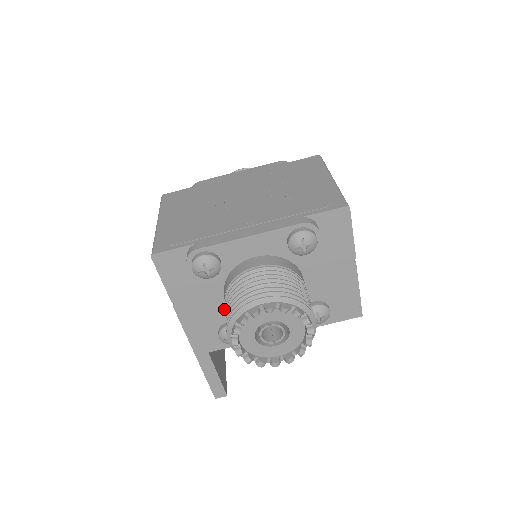
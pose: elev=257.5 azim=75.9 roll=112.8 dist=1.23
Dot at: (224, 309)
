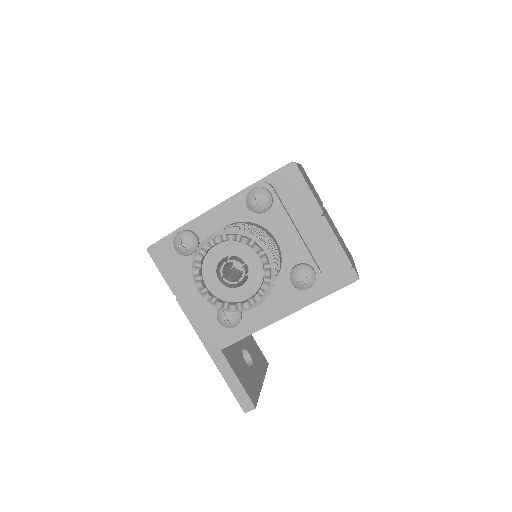
Dot at: occluded
